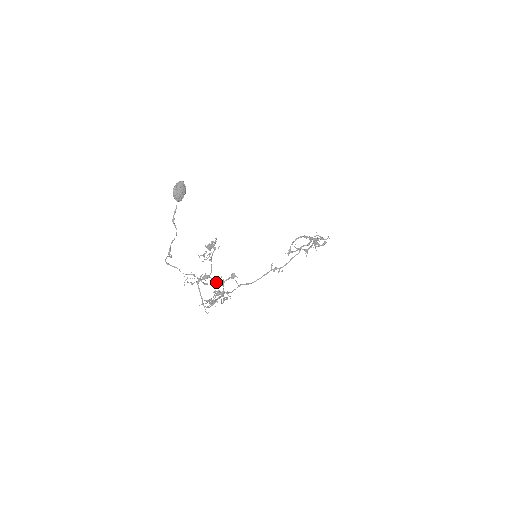
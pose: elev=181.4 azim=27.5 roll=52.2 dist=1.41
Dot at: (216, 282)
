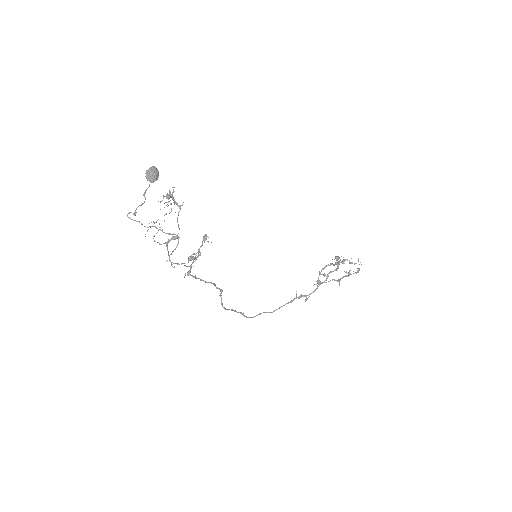
Dot at: (193, 253)
